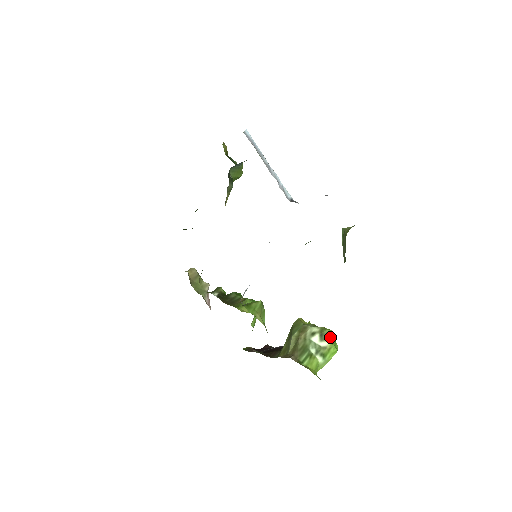
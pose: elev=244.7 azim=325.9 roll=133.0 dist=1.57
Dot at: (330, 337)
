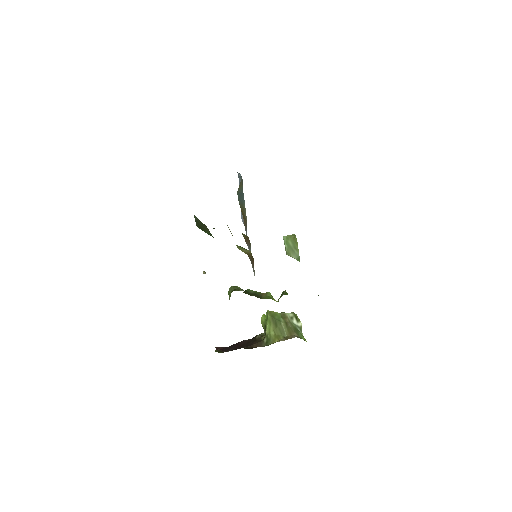
Dot at: occluded
